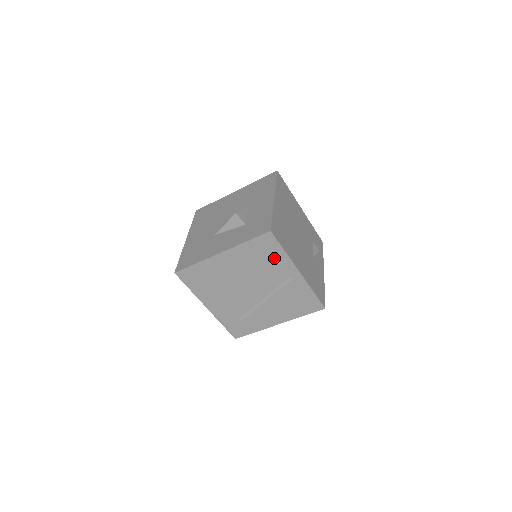
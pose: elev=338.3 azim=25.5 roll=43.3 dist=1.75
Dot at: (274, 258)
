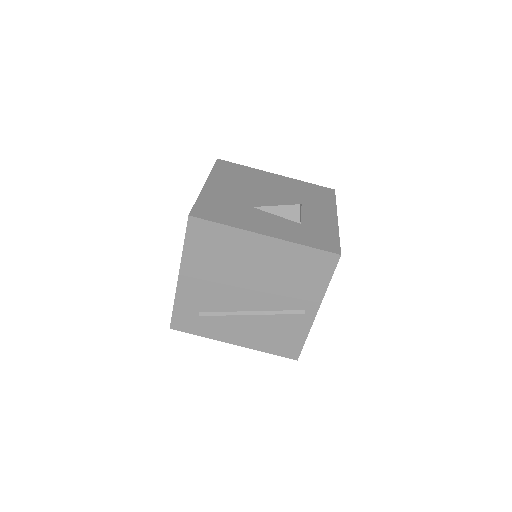
Dot at: (311, 282)
